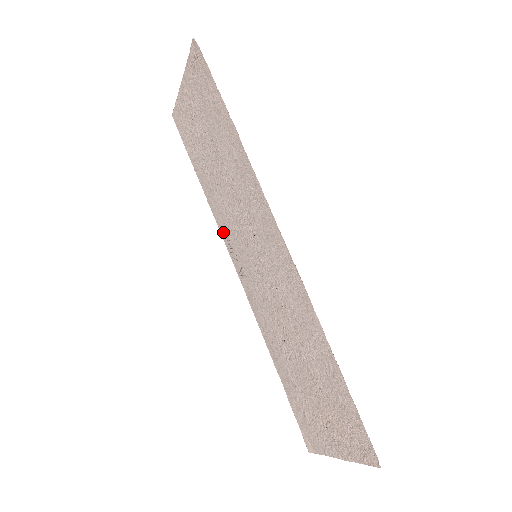
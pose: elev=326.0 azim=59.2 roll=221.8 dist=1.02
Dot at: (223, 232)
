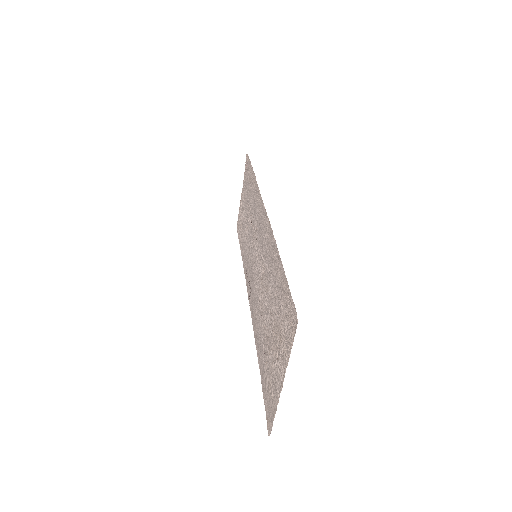
Dot at: (246, 274)
